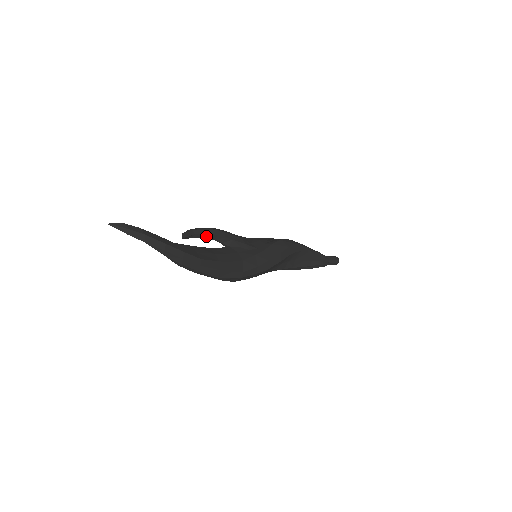
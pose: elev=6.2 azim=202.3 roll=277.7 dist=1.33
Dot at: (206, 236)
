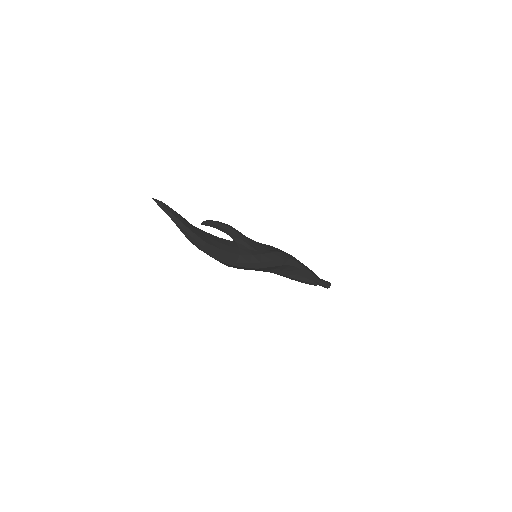
Dot at: (221, 229)
